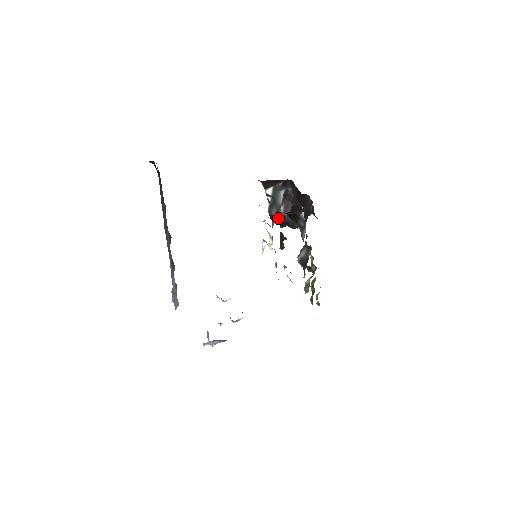
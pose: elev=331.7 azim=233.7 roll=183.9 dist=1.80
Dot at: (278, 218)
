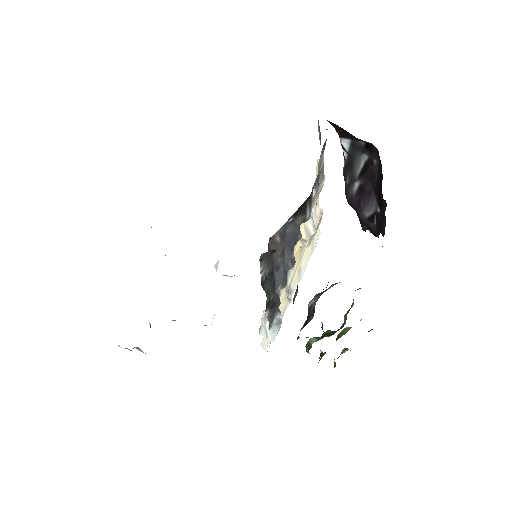
Dot at: (346, 196)
